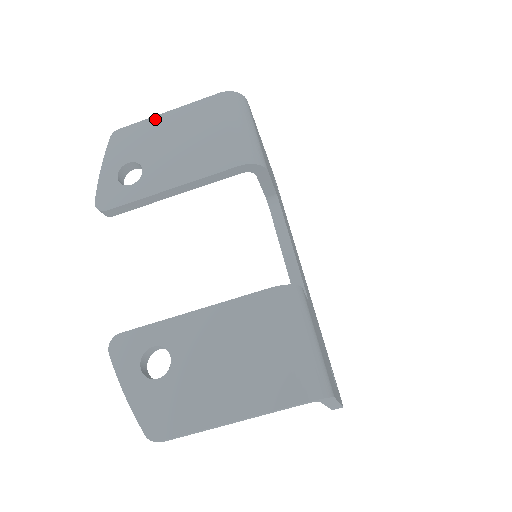
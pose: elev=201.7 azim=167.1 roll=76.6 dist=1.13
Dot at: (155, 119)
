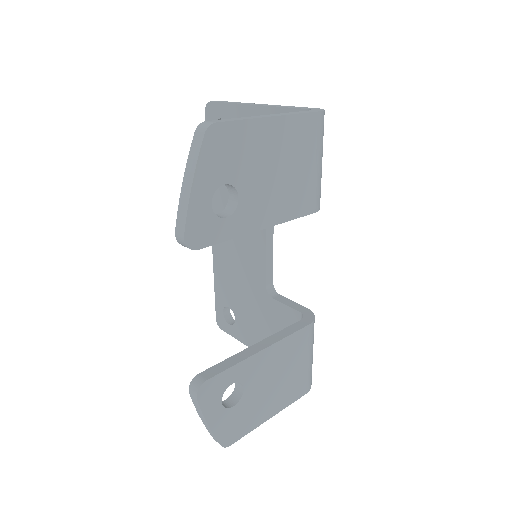
Dot at: (258, 124)
